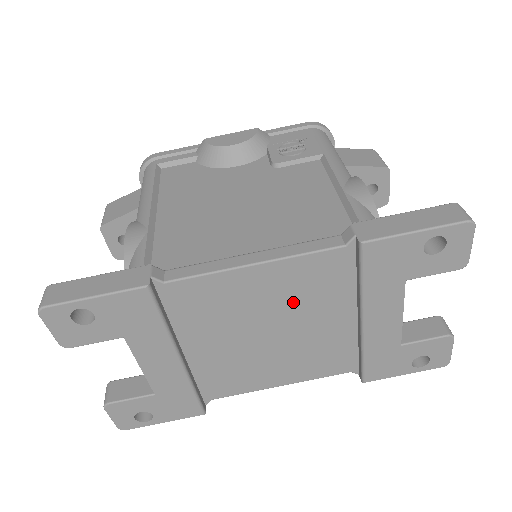
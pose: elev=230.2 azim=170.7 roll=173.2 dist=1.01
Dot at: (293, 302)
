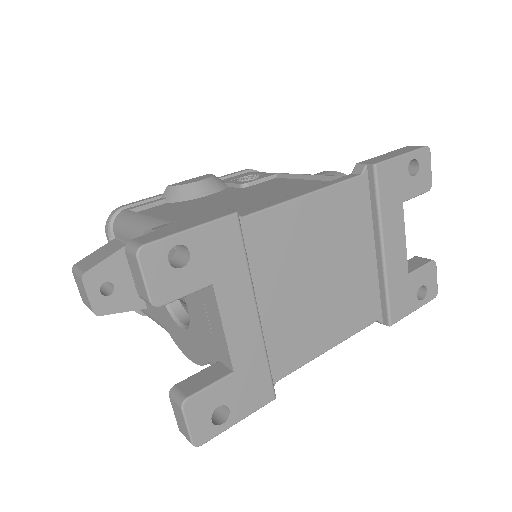
Dot at: (334, 236)
